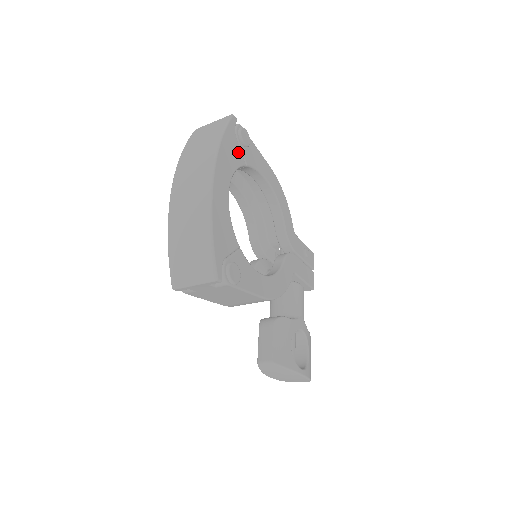
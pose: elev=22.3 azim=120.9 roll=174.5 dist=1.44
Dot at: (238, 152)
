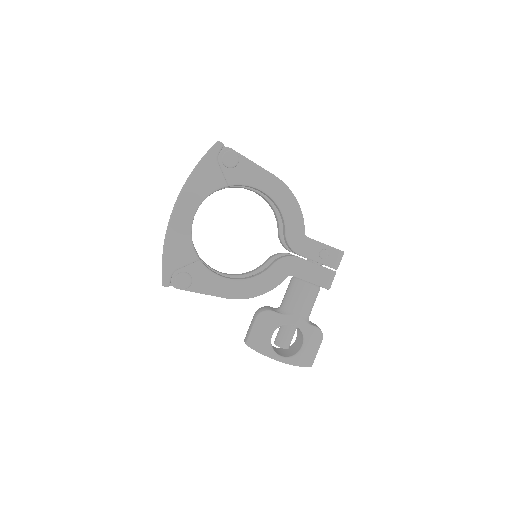
Dot at: (217, 176)
